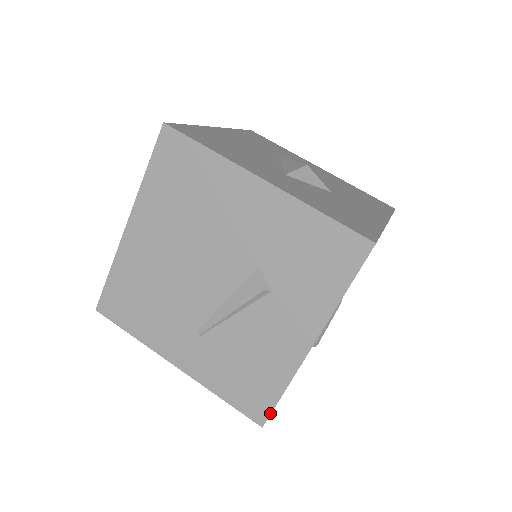
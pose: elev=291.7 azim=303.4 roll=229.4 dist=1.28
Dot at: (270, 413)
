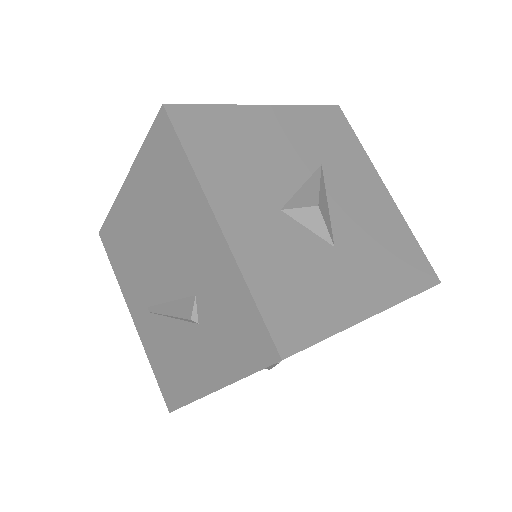
Dot at: (176, 409)
